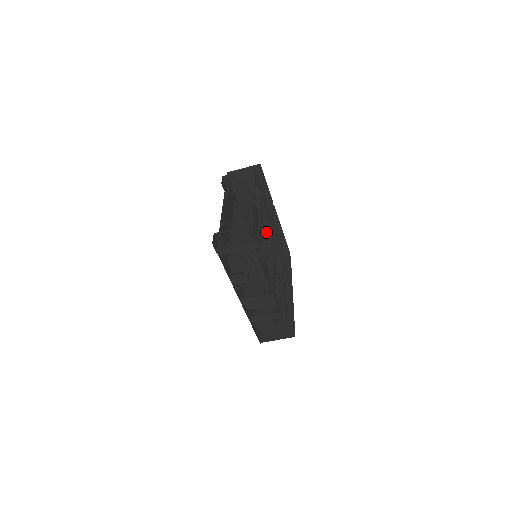
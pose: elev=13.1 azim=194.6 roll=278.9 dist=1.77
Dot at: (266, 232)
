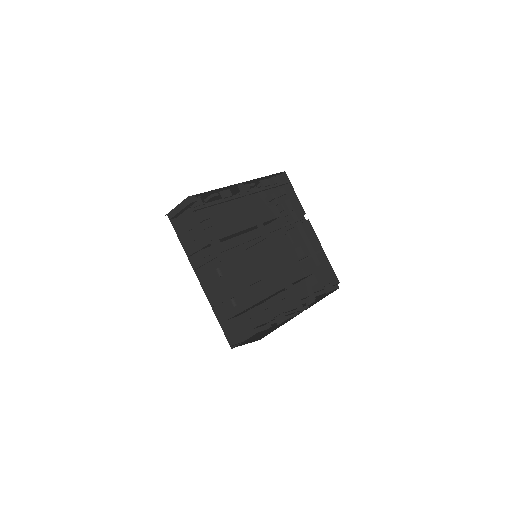
Dot at: (256, 223)
